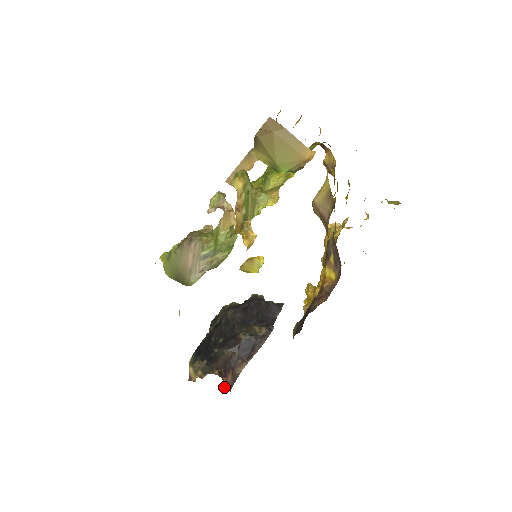
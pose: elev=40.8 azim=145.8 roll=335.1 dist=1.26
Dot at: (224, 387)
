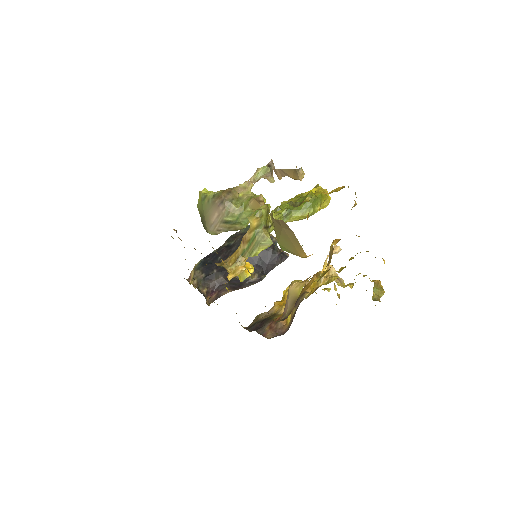
Dot at: (206, 301)
